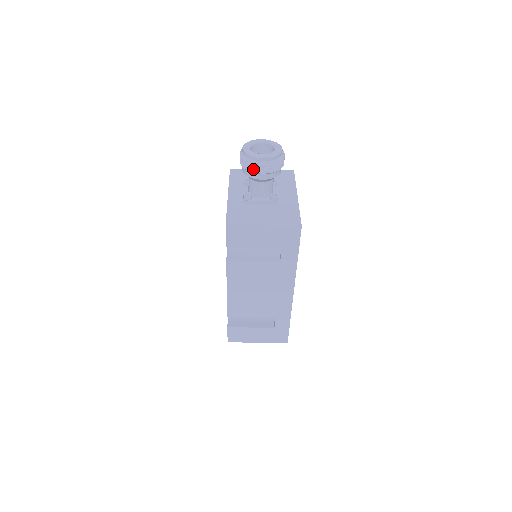
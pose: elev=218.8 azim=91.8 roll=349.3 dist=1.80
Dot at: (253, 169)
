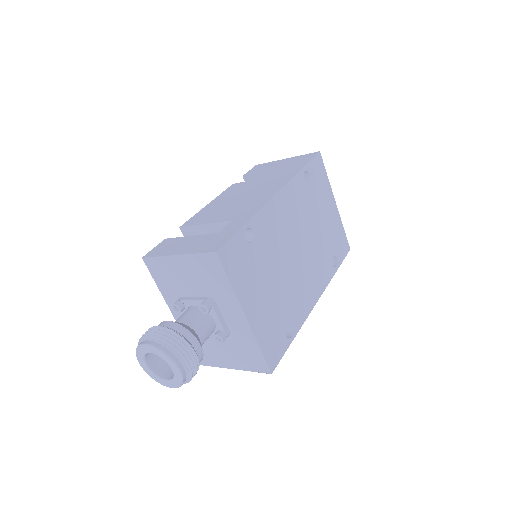
Dot at: occluded
